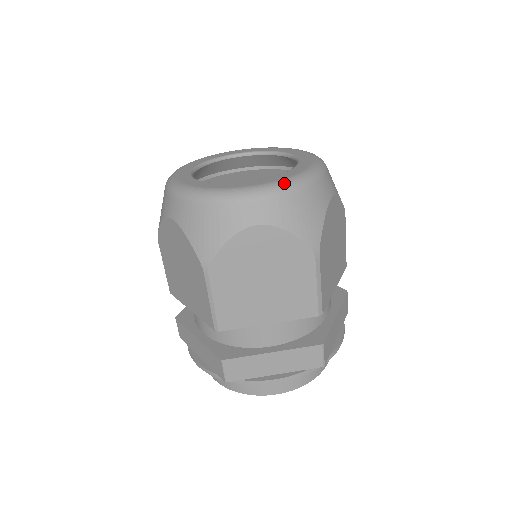
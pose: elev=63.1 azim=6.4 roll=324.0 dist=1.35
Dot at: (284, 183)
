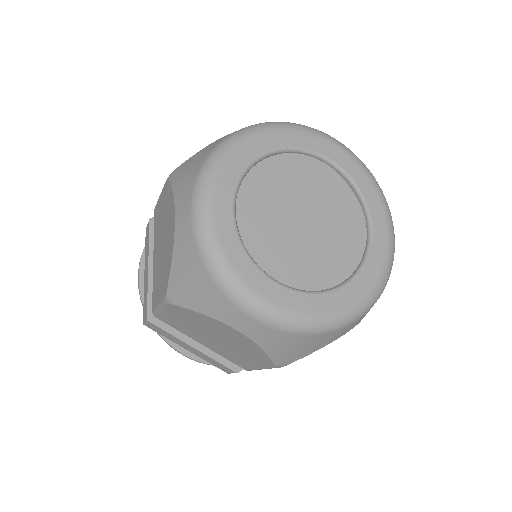
Dot at: (301, 322)
